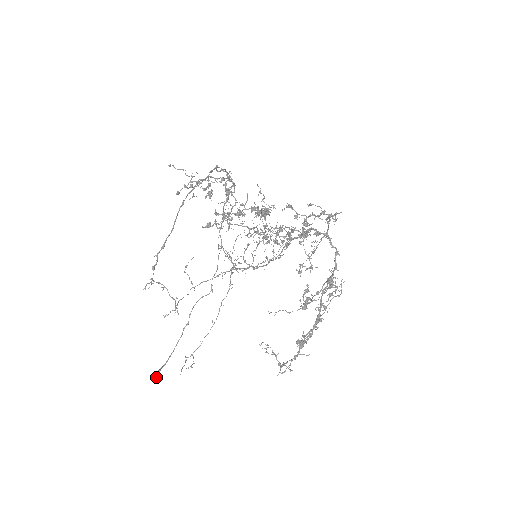
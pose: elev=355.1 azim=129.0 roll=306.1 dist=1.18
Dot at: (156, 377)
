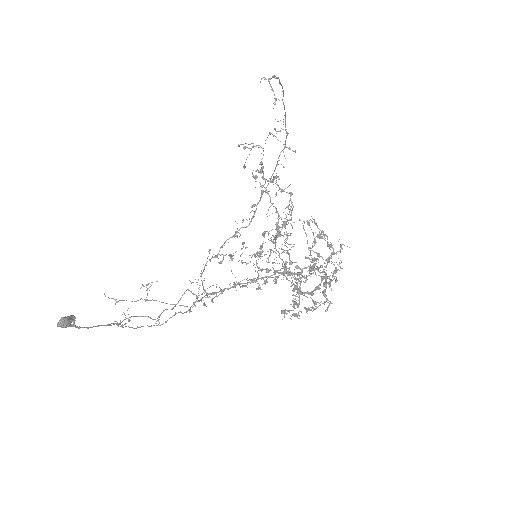
Dot at: (69, 317)
